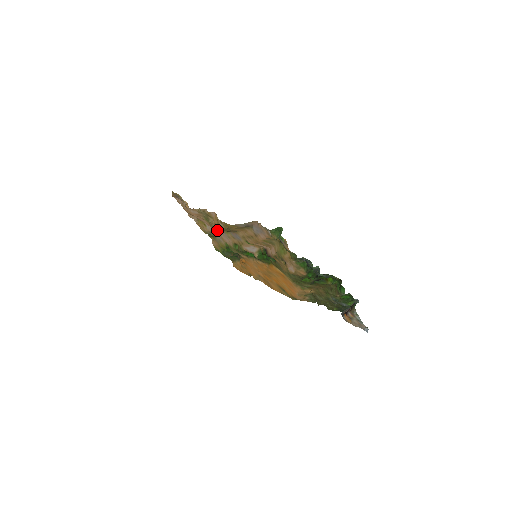
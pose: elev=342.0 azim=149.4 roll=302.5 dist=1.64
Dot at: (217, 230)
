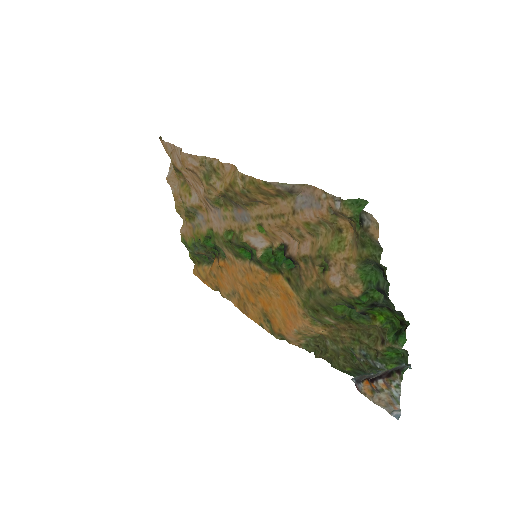
Dot at: (211, 202)
